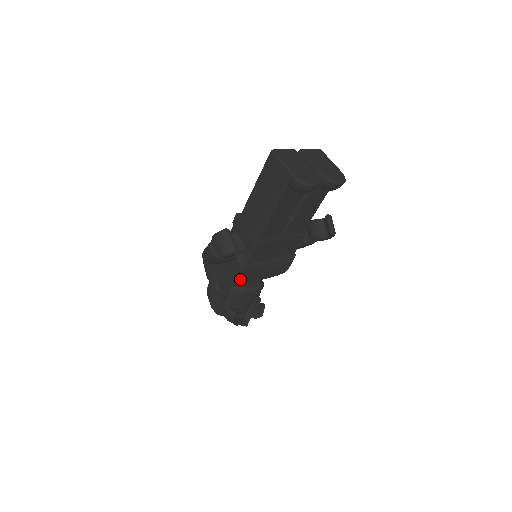
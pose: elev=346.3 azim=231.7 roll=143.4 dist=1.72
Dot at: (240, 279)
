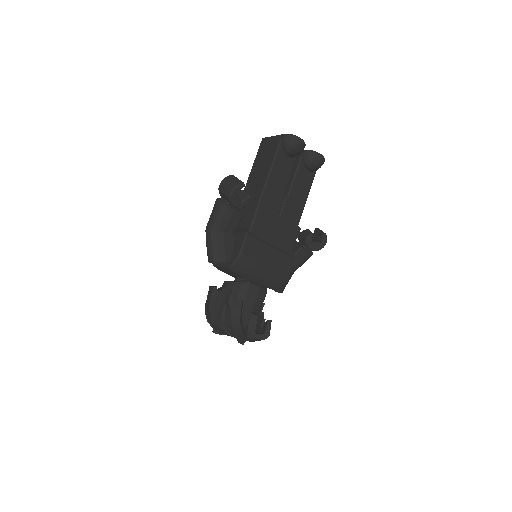
Dot at: (245, 251)
